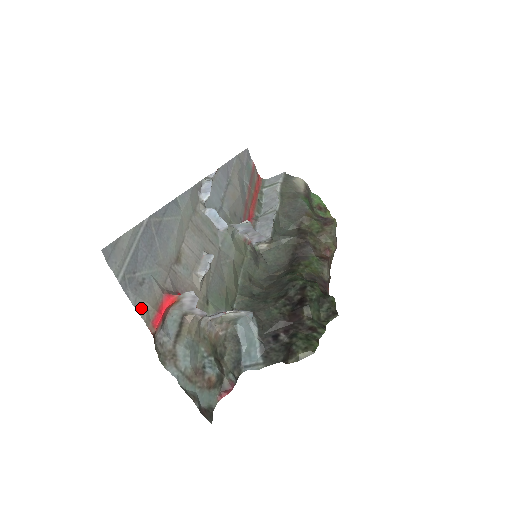
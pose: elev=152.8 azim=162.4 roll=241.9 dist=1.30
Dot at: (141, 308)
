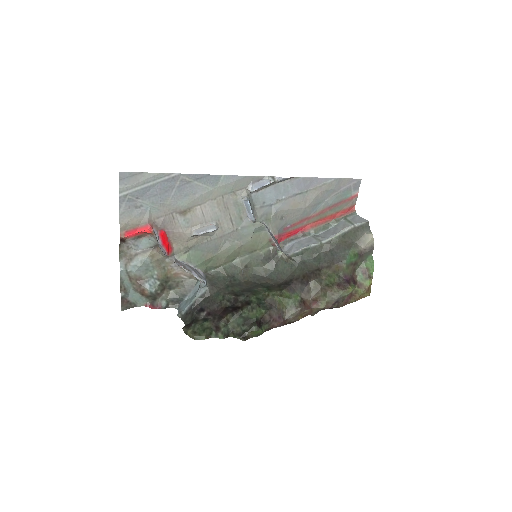
Dot at: (124, 219)
